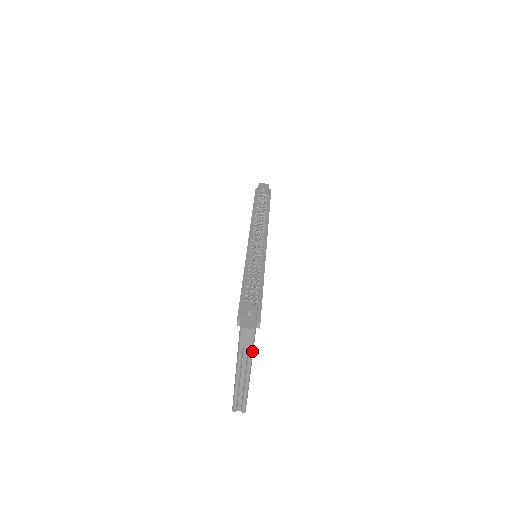
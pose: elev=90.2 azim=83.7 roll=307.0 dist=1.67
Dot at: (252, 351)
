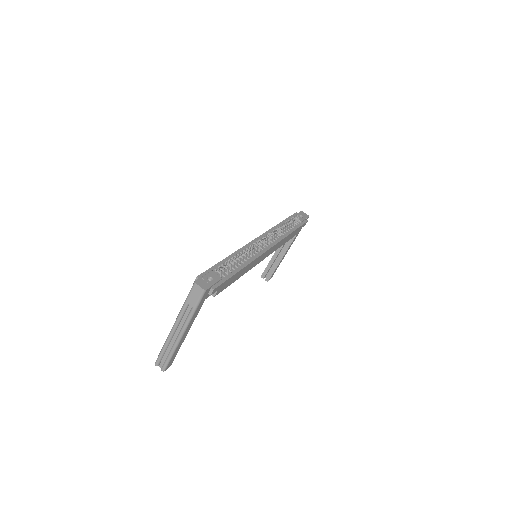
Dot at: (194, 311)
